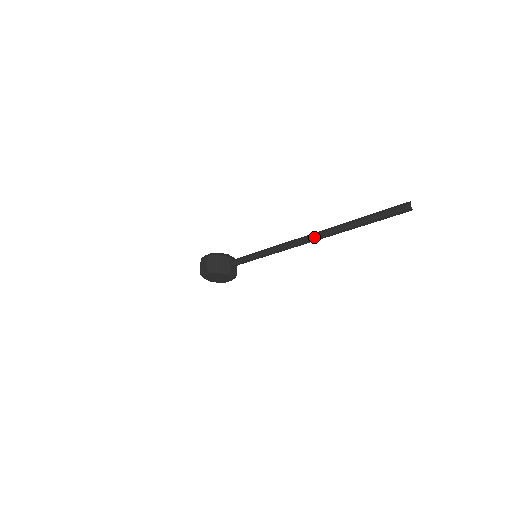
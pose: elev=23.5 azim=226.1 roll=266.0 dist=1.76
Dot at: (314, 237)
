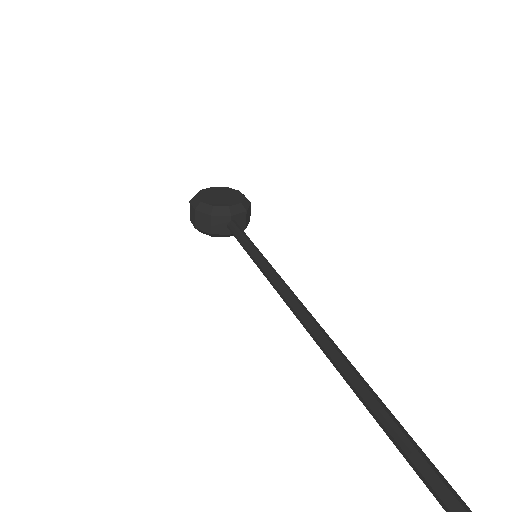
Dot at: occluded
